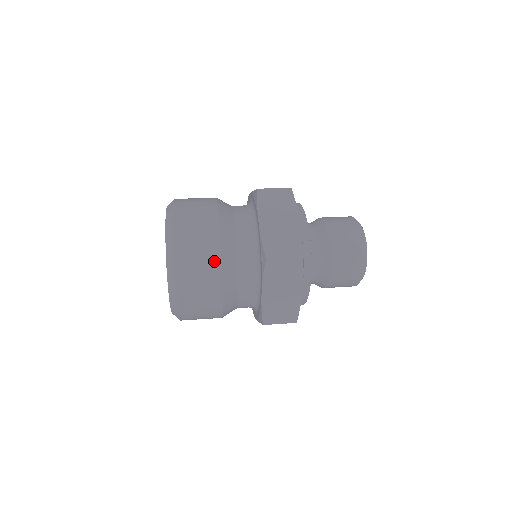
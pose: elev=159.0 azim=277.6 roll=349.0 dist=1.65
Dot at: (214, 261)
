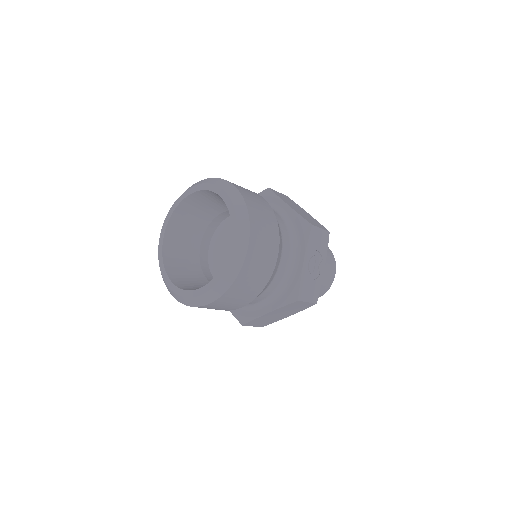
Dot at: occluded
